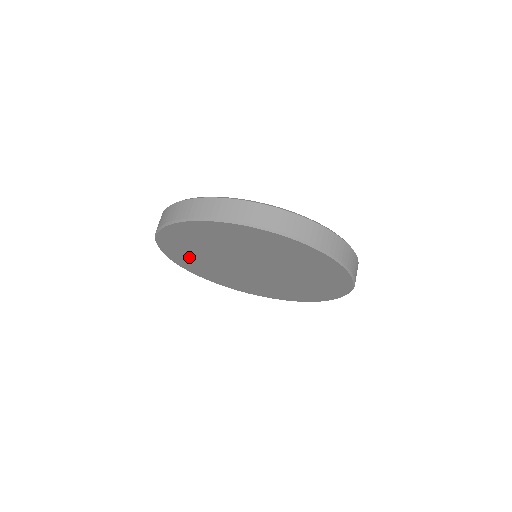
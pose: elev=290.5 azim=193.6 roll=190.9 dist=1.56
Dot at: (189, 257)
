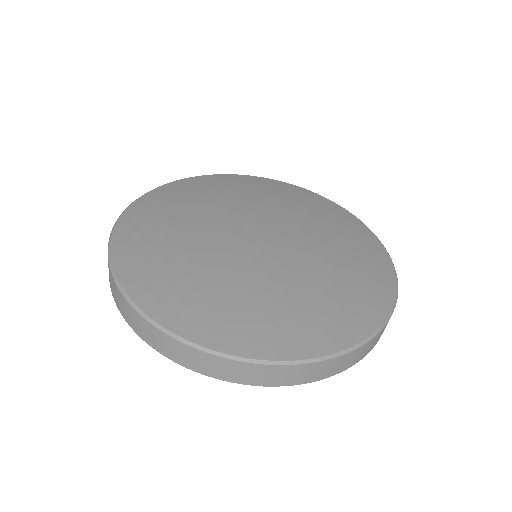
Dot at: occluded
